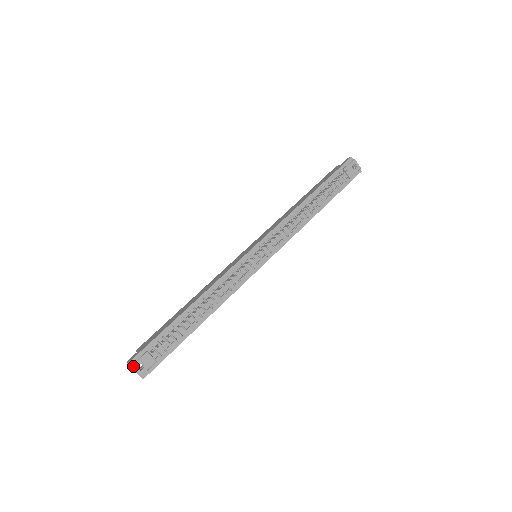
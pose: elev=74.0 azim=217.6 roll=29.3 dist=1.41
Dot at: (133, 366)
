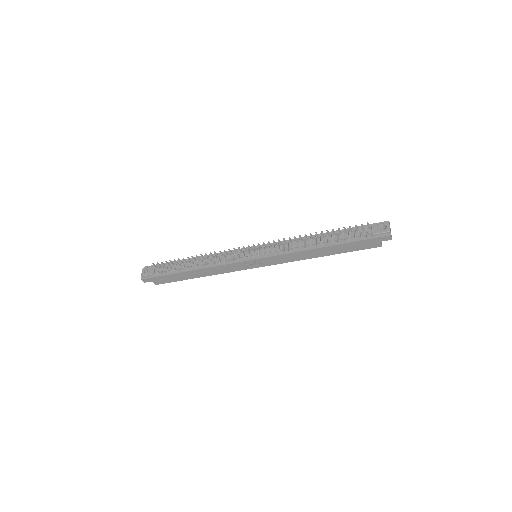
Dot at: (144, 269)
